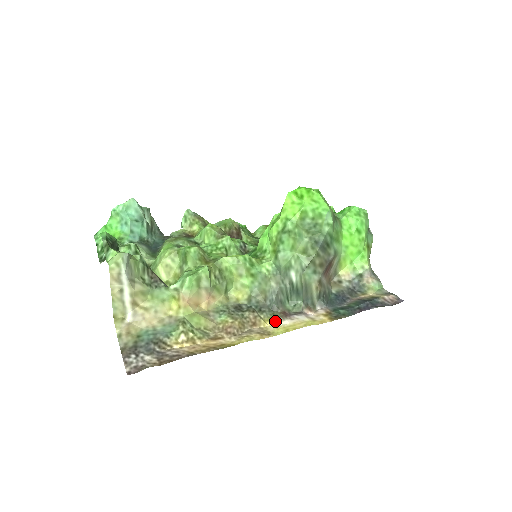
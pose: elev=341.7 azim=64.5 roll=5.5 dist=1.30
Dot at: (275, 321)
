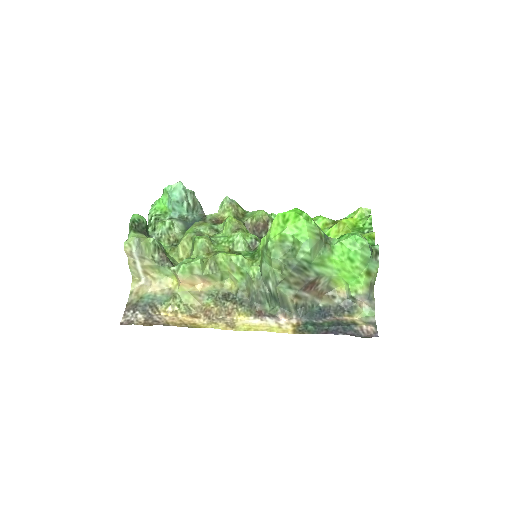
Dot at: (248, 317)
